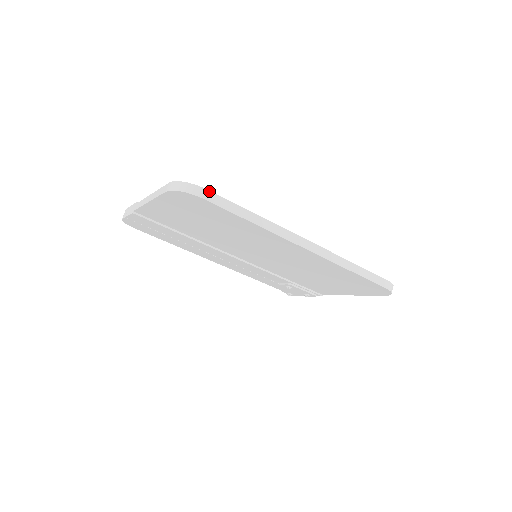
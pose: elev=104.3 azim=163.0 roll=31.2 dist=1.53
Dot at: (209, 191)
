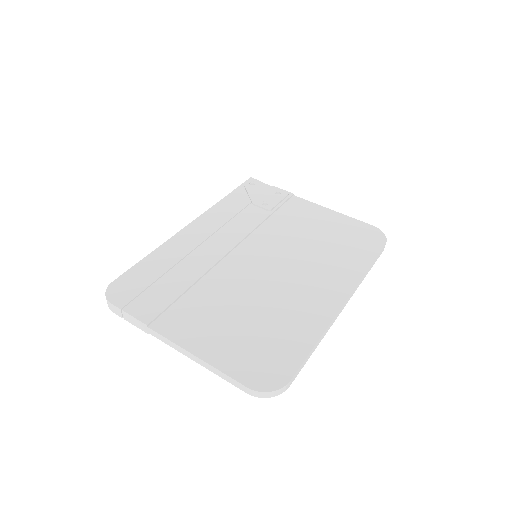
Dot at: (291, 380)
